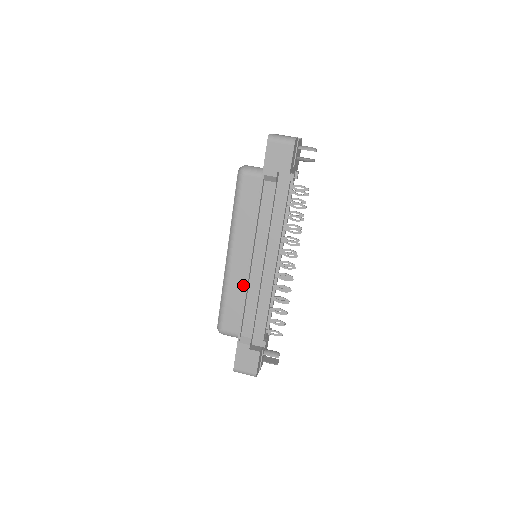
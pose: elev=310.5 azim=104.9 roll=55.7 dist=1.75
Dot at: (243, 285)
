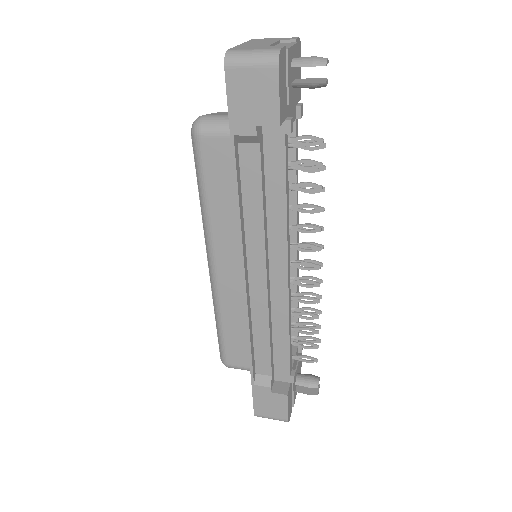
Dot at: (243, 306)
